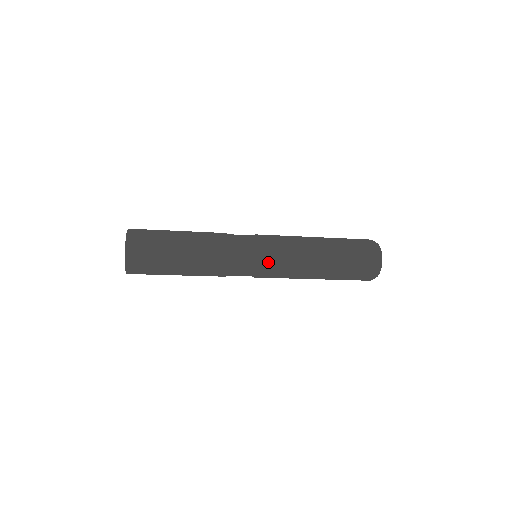
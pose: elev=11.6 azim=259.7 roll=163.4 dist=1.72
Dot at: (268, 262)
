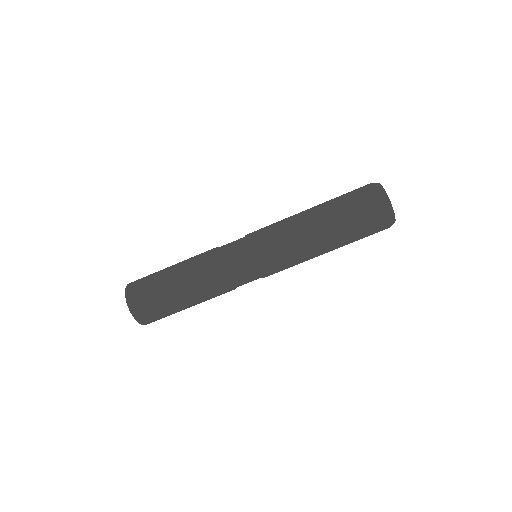
Dot at: (259, 247)
